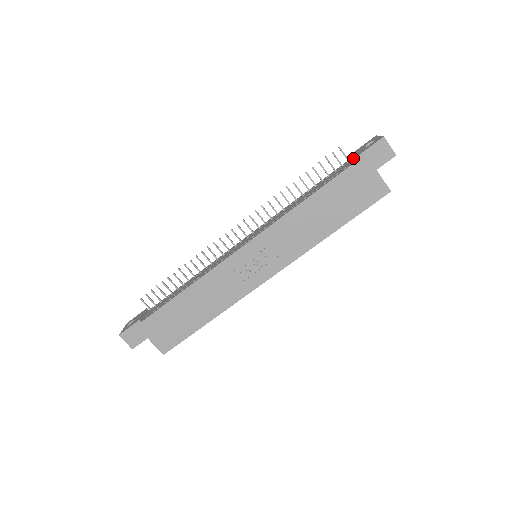
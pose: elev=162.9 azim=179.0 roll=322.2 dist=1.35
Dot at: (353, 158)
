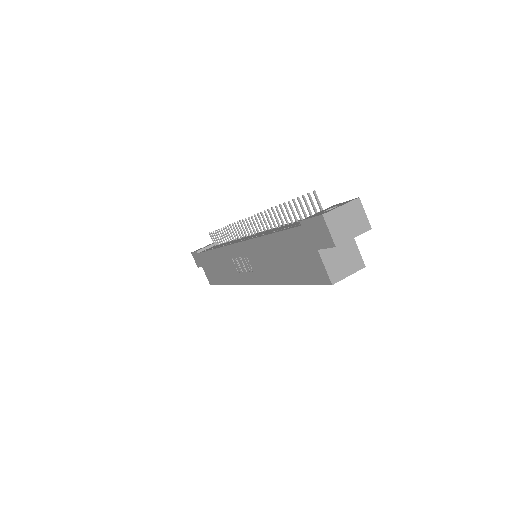
Dot at: occluded
